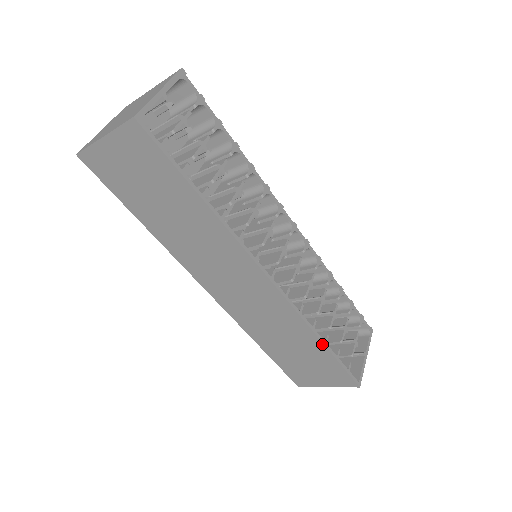
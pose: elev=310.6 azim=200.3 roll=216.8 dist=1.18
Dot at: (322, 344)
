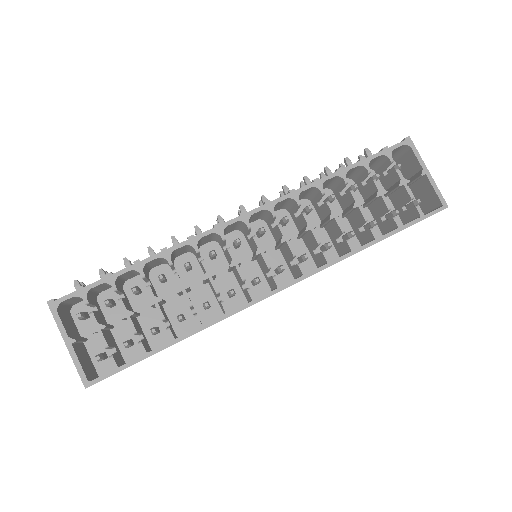
Dot at: occluded
